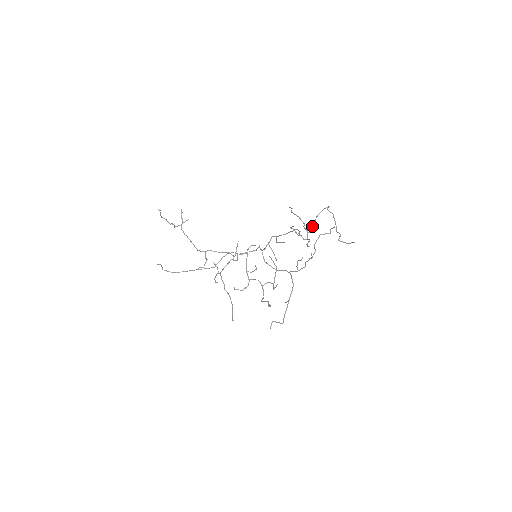
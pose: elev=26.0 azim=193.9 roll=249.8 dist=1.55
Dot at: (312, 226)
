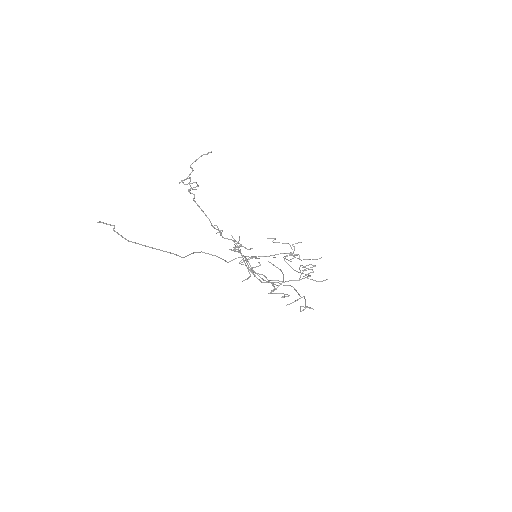
Dot at: occluded
